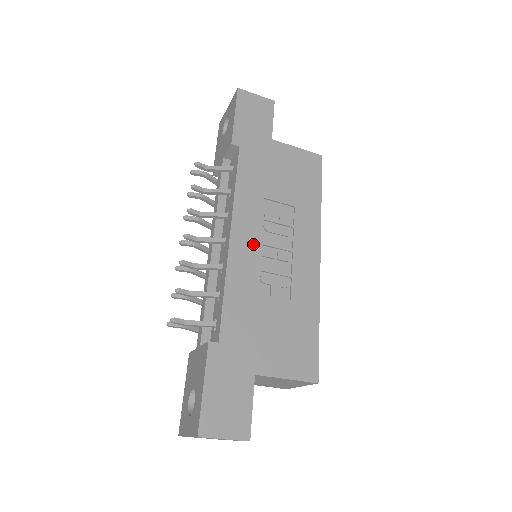
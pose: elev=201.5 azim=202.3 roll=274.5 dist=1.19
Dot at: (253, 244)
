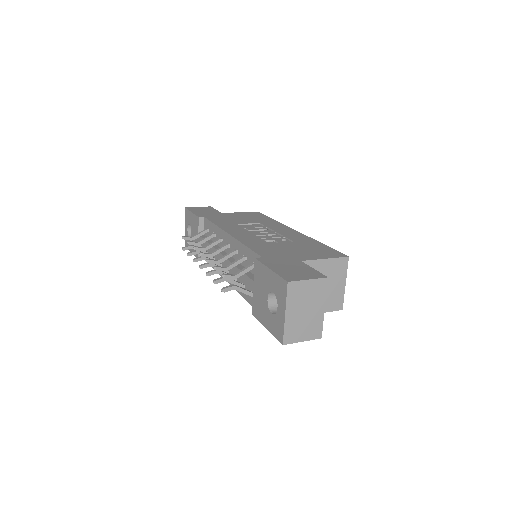
Dot at: (247, 234)
